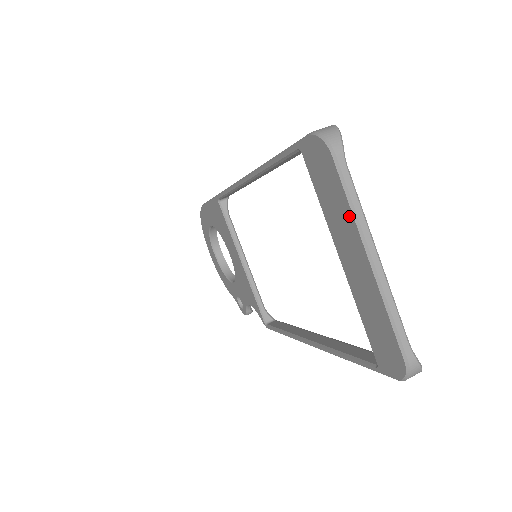
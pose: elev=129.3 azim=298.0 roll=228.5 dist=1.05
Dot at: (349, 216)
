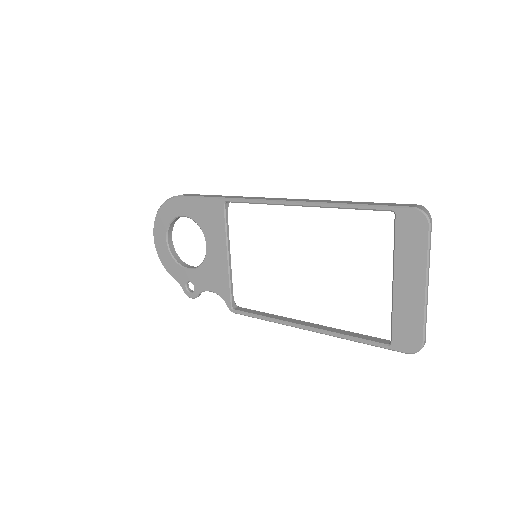
Dot at: (423, 260)
